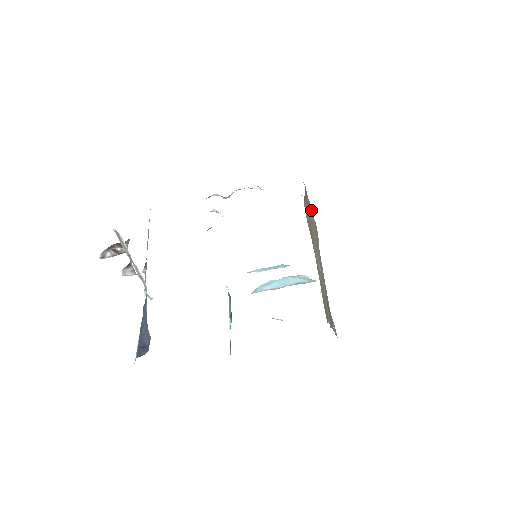
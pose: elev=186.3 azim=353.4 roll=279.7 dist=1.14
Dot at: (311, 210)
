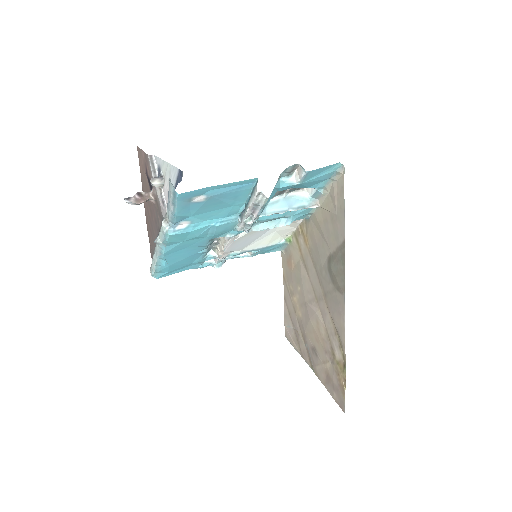
Dot at: (294, 242)
